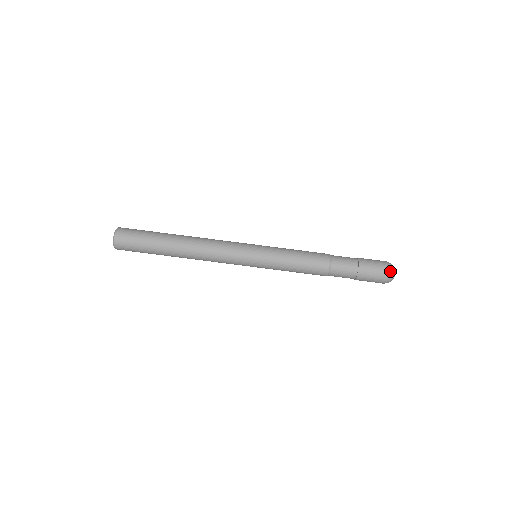
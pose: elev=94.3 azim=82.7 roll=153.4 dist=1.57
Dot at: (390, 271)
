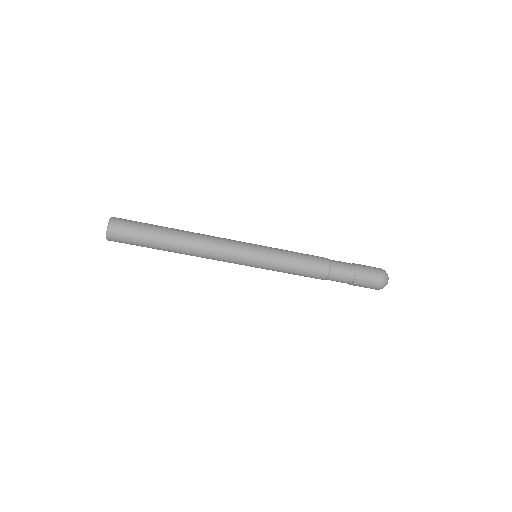
Dot at: occluded
